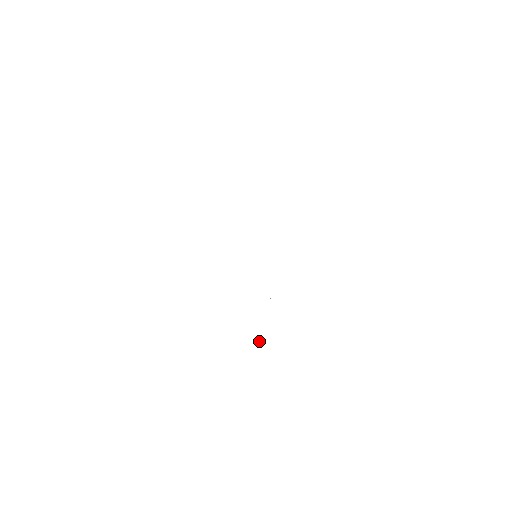
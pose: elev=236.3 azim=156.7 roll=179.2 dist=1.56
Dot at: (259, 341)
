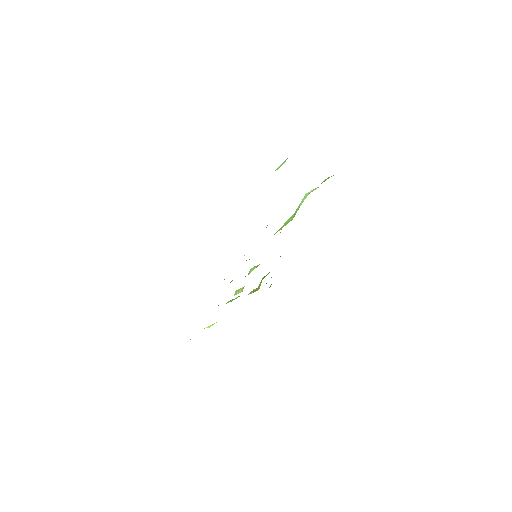
Dot at: (208, 327)
